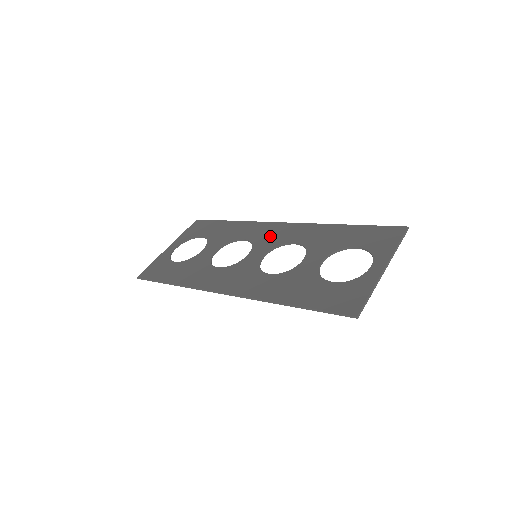
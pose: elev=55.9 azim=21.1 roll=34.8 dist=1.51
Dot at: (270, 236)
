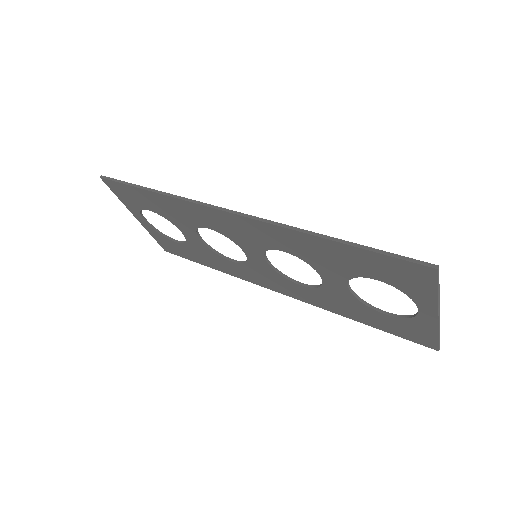
Dot at: occluded
